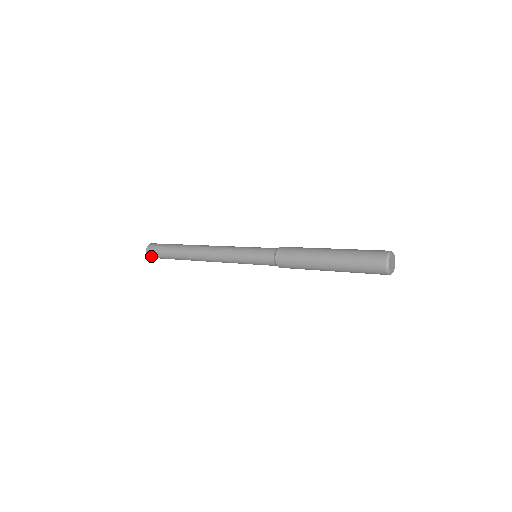
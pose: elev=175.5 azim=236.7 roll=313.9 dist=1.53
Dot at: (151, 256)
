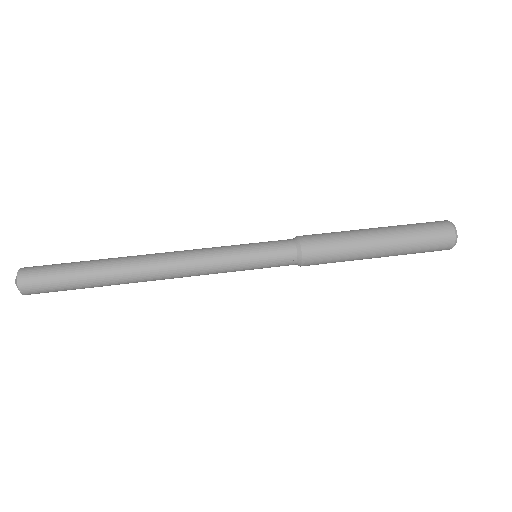
Dot at: occluded
